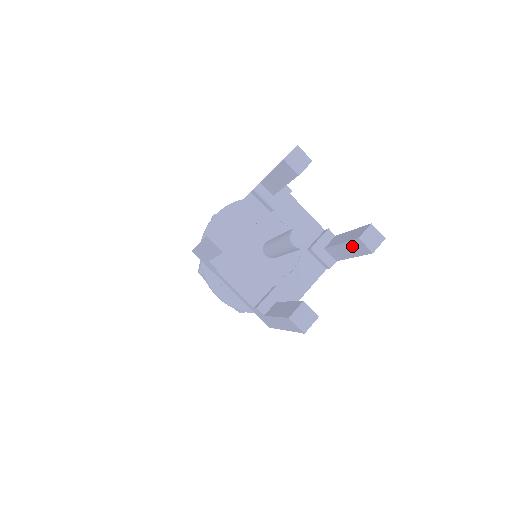
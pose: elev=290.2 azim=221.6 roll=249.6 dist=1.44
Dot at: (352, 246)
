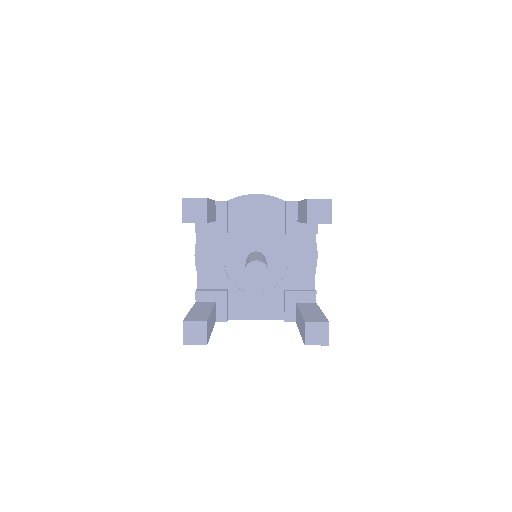
Dot at: occluded
